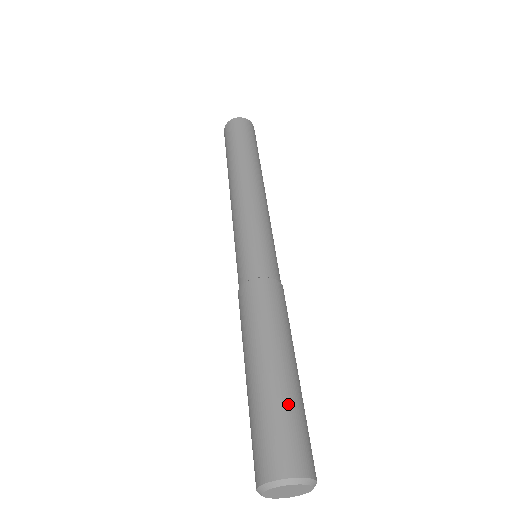
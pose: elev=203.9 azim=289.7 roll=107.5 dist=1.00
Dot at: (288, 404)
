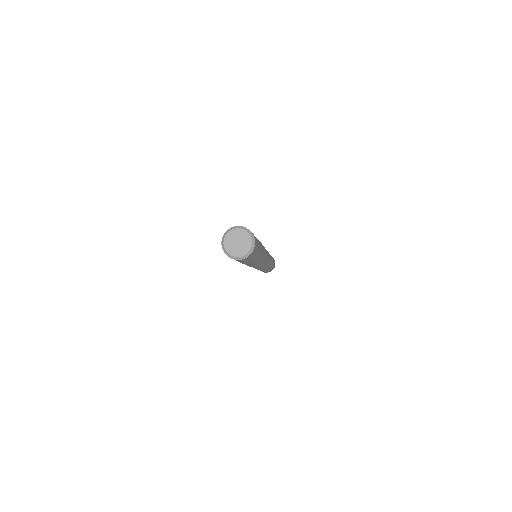
Dot at: occluded
